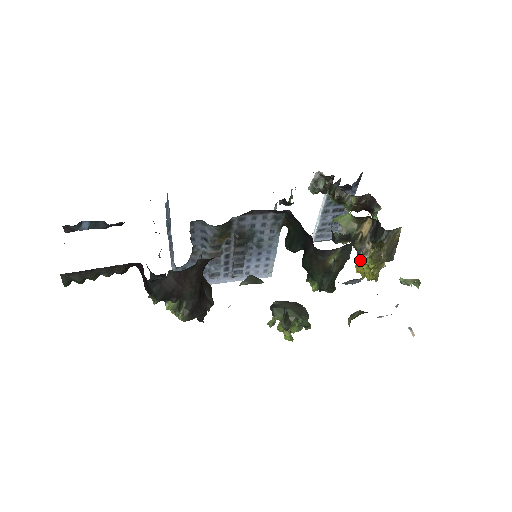
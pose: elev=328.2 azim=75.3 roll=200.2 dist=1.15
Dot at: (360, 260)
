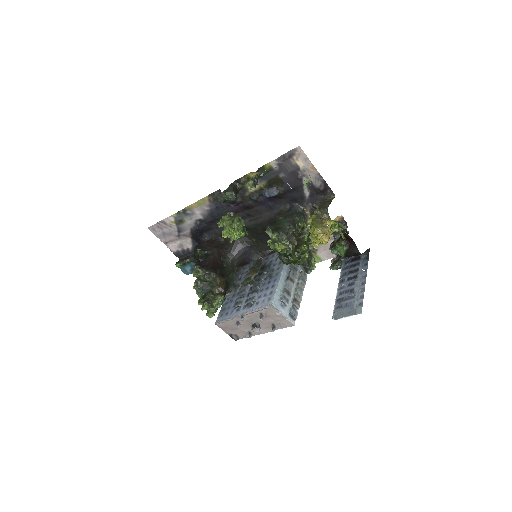
Dot at: (307, 224)
